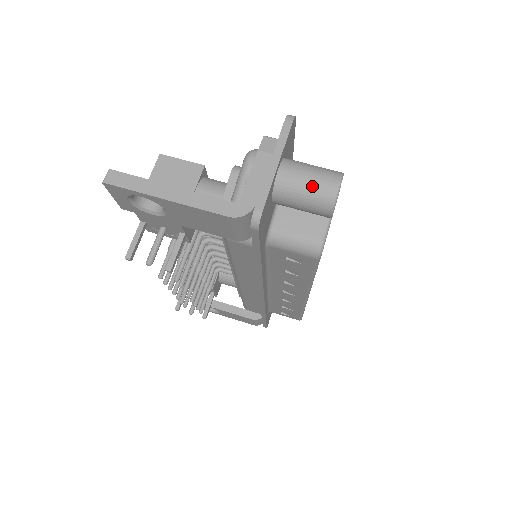
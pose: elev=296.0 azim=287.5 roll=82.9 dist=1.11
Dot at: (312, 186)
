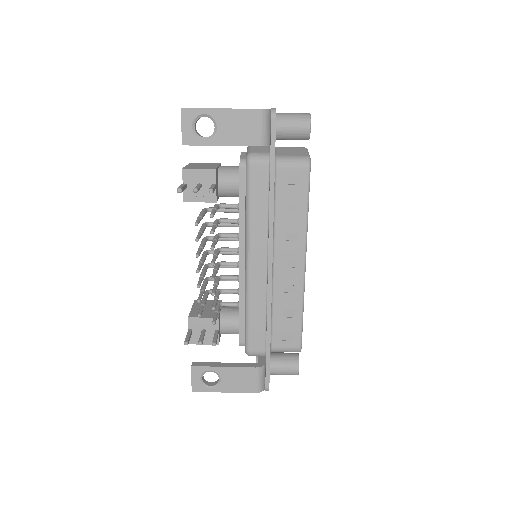
Dot at: (296, 114)
